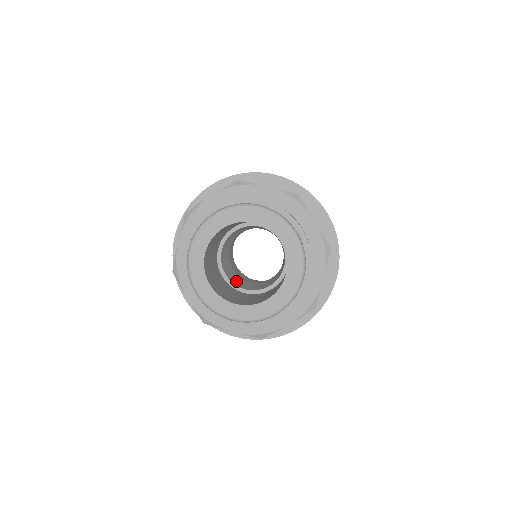
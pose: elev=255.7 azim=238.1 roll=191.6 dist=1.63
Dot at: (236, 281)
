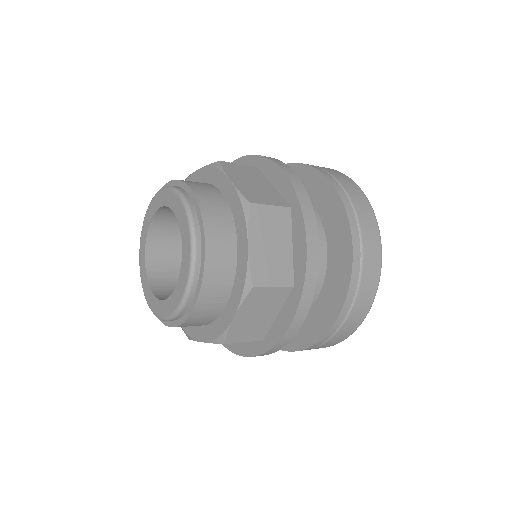
Dot at: occluded
